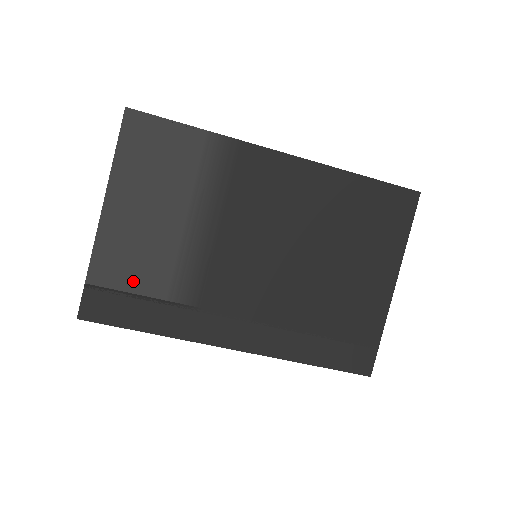
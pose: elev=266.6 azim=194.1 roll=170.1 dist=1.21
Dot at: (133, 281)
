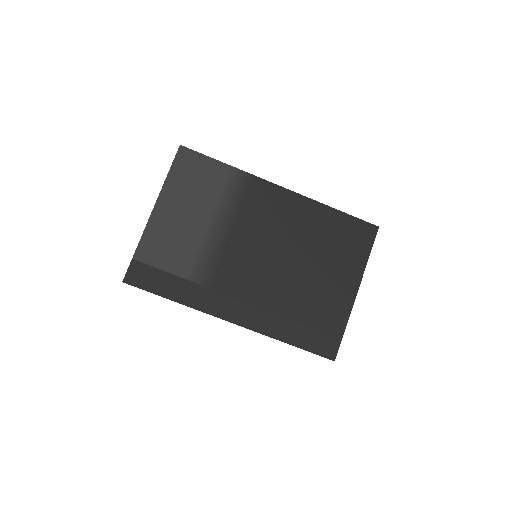
Dot at: (166, 261)
